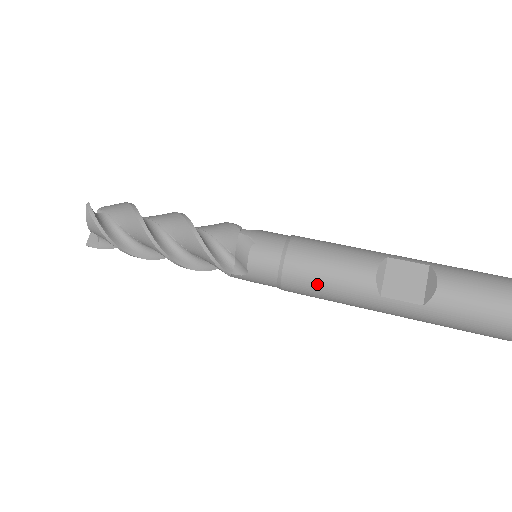
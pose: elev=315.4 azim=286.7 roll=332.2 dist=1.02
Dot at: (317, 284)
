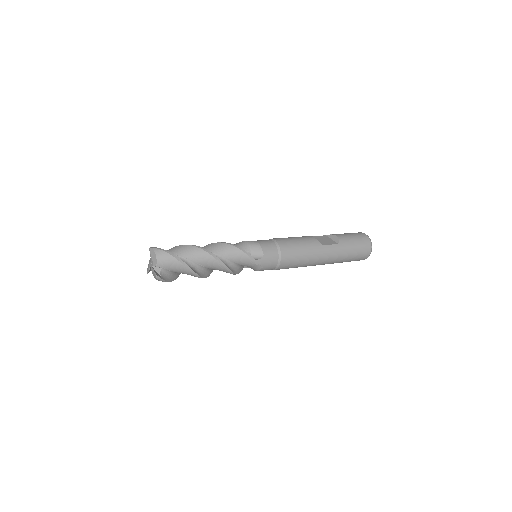
Dot at: (296, 248)
